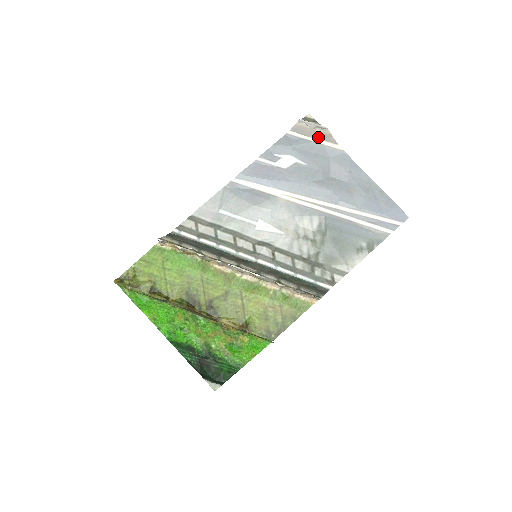
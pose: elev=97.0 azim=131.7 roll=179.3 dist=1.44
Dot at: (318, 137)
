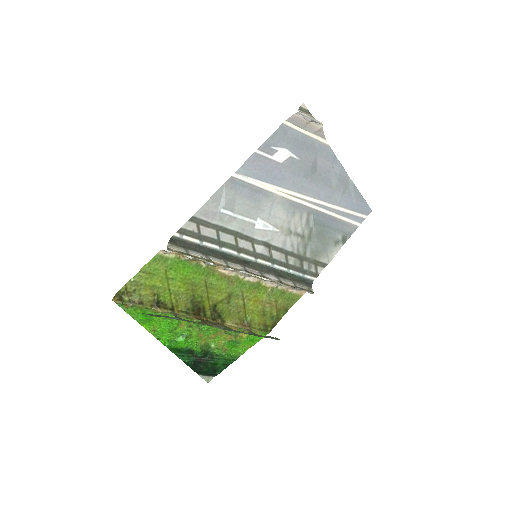
Dot at: (310, 130)
